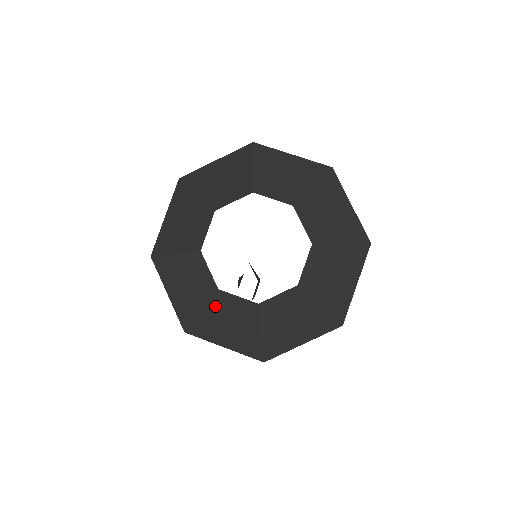
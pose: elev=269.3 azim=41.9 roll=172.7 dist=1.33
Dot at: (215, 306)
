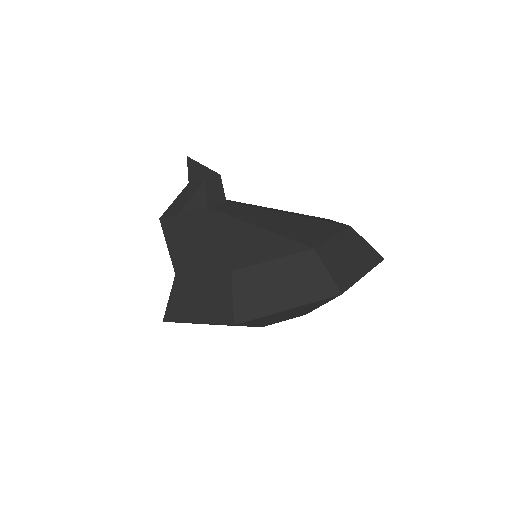
Dot at: occluded
